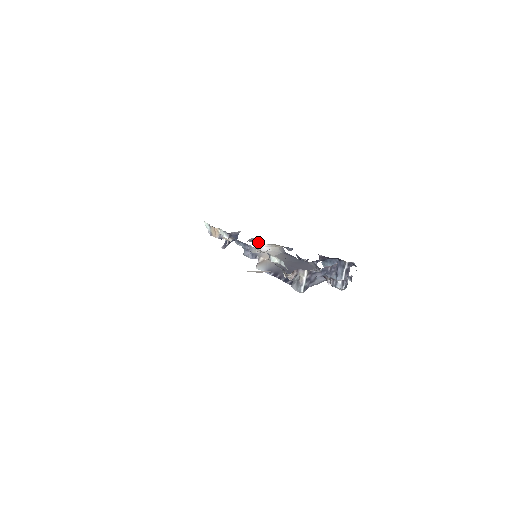
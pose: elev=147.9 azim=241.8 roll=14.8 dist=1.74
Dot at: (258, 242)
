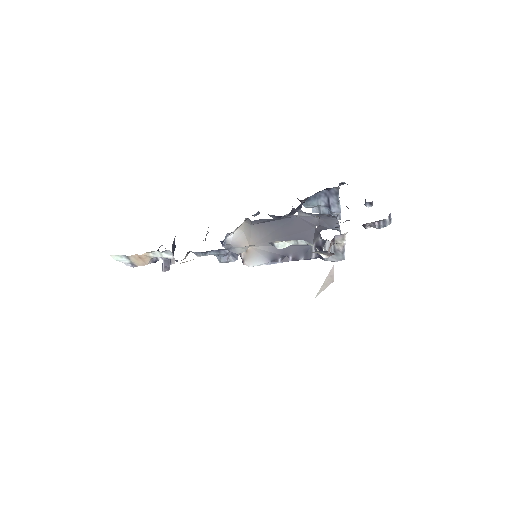
Dot at: (227, 235)
